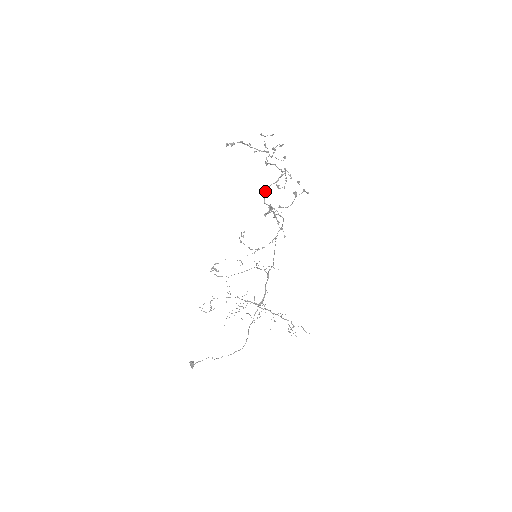
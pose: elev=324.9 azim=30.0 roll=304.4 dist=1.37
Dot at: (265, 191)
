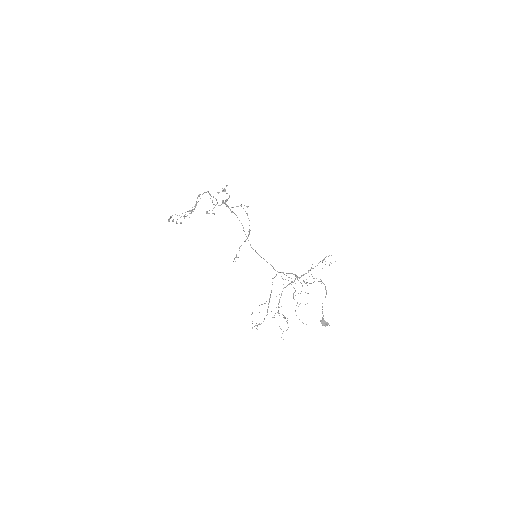
Dot at: (212, 200)
